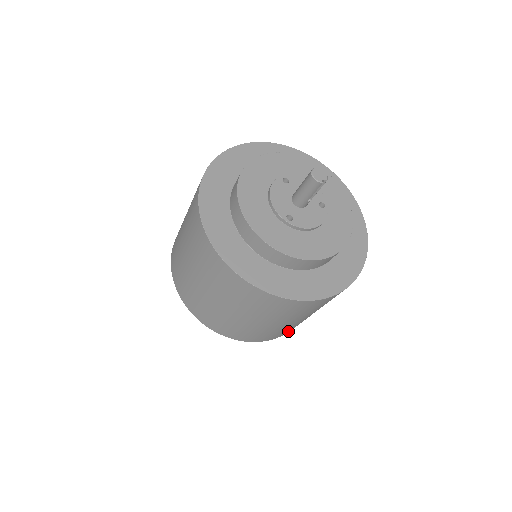
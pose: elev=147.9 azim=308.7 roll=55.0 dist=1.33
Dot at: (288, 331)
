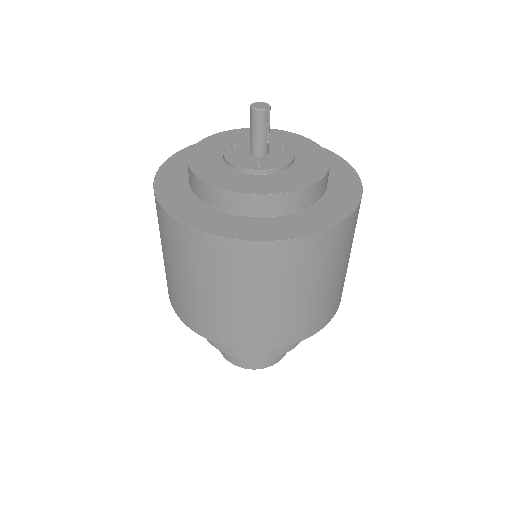
Dot at: (336, 306)
